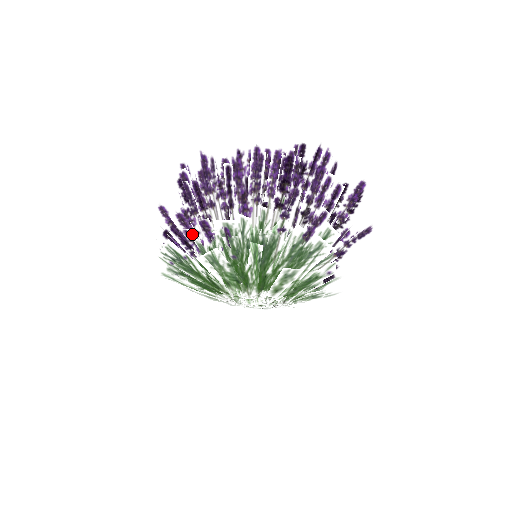
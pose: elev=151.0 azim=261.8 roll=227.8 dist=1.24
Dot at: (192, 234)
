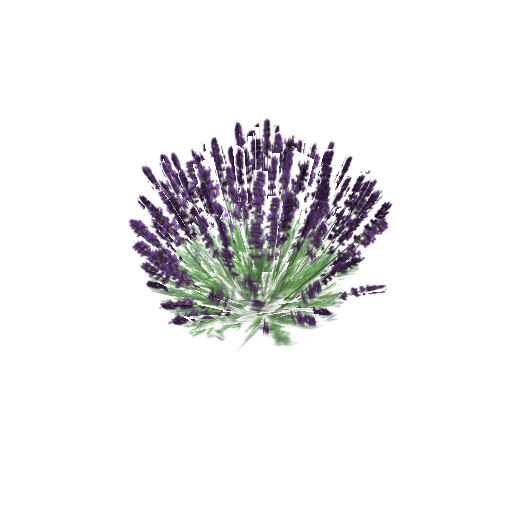
Dot at: occluded
